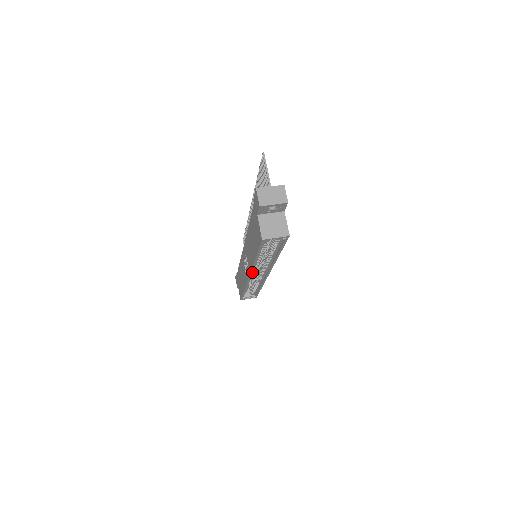
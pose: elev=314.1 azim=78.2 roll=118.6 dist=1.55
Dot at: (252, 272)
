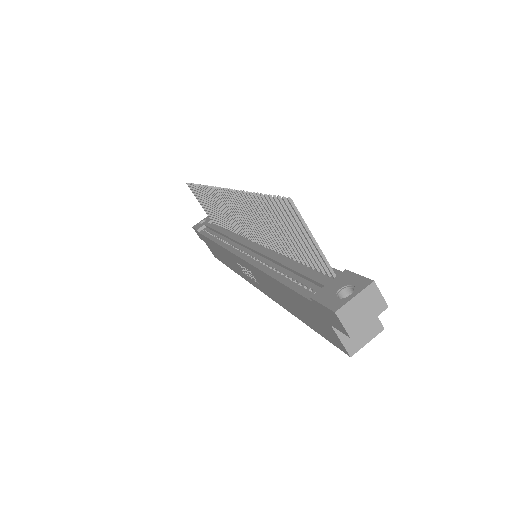
Dot at: occluded
